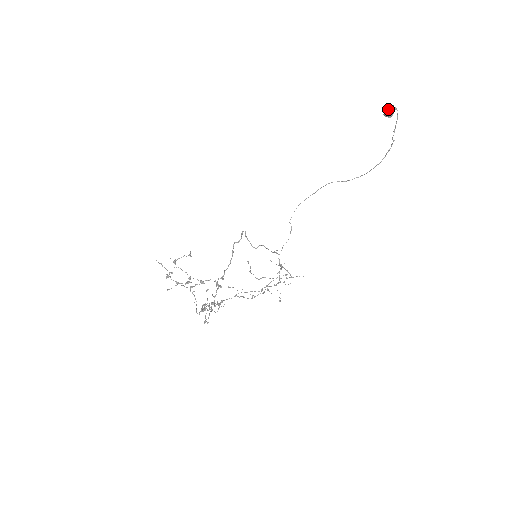
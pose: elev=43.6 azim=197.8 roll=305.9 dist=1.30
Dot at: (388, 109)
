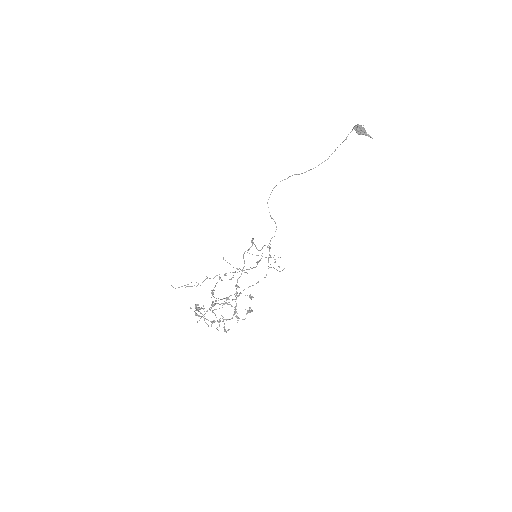
Dot at: (365, 131)
